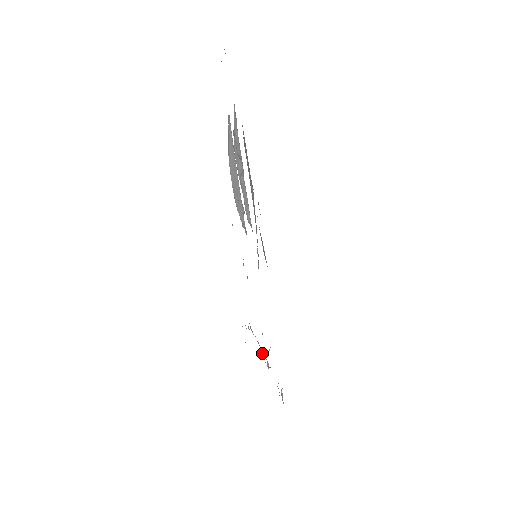
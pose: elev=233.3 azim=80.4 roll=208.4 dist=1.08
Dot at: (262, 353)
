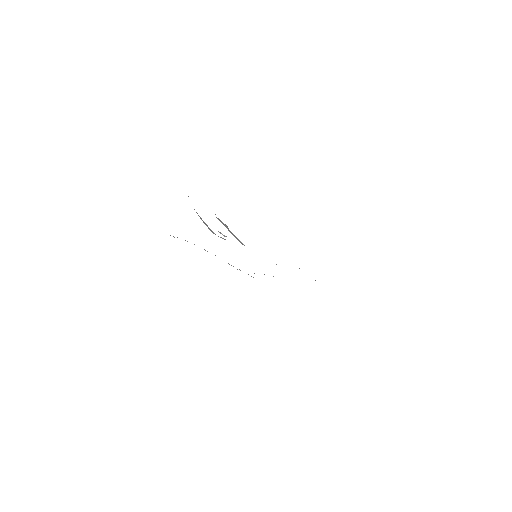
Dot at: (229, 264)
